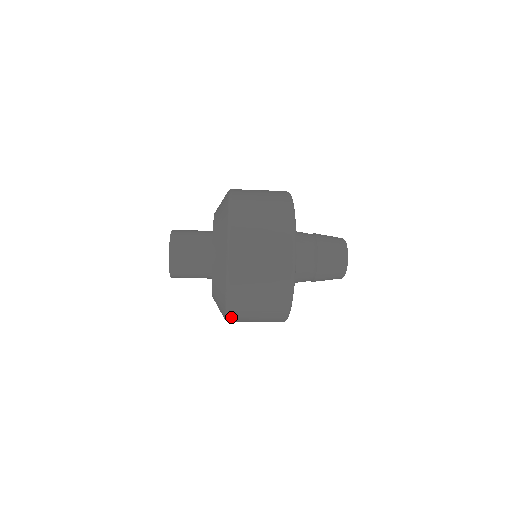
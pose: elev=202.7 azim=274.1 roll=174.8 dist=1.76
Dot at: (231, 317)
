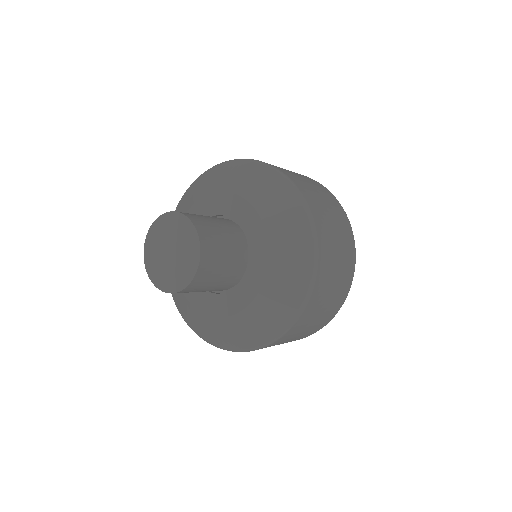
Dot at: occluded
